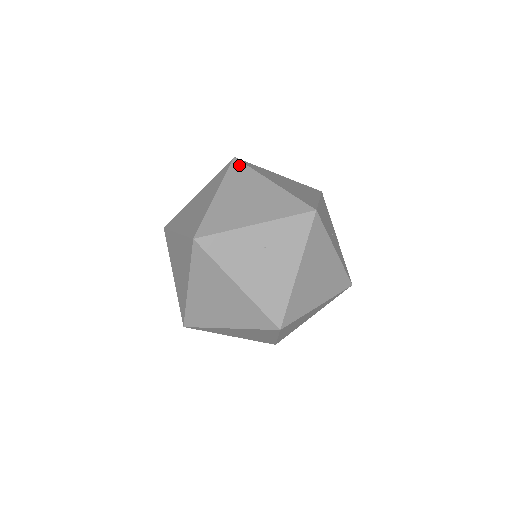
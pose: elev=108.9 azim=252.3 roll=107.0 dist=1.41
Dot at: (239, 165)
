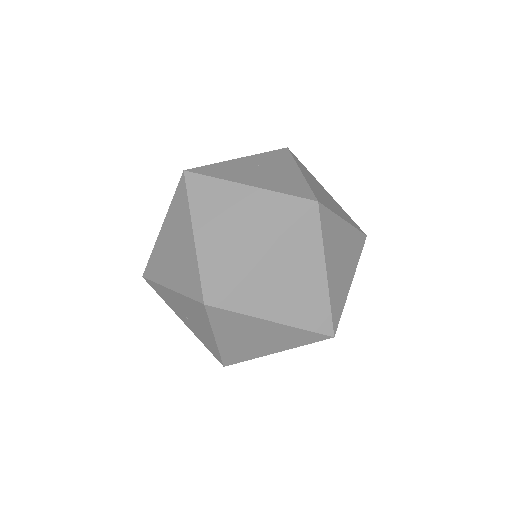
Dot at: occluded
